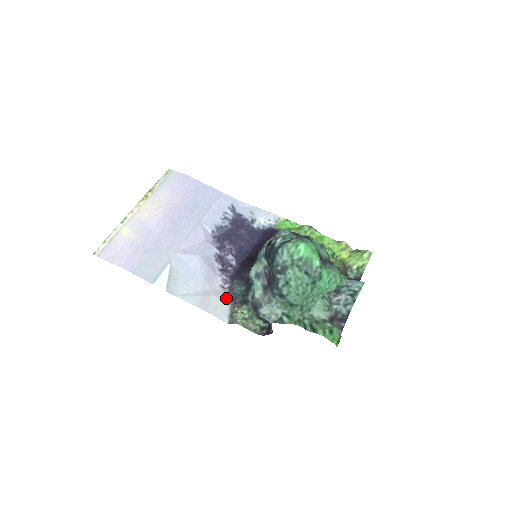
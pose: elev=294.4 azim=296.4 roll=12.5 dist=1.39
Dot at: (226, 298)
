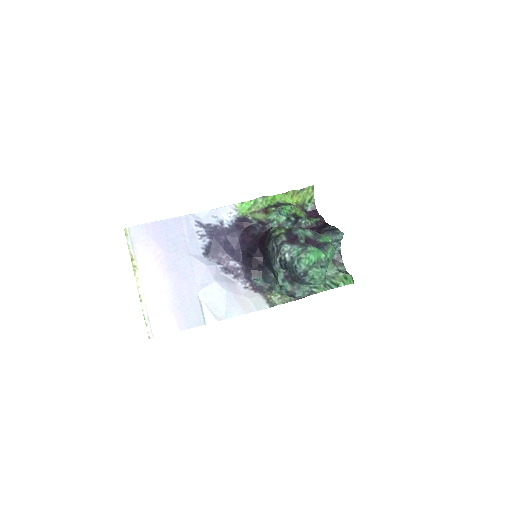
Dot at: (255, 293)
